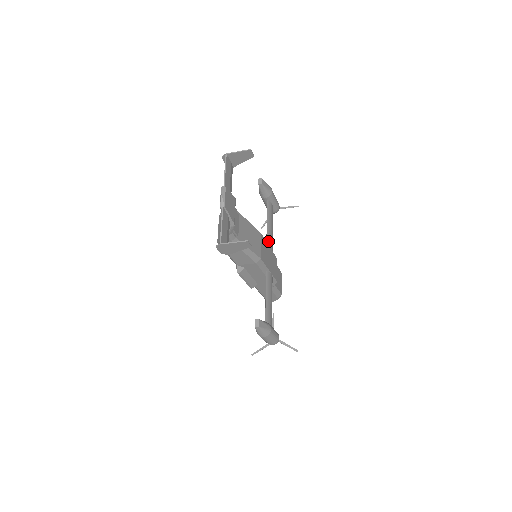
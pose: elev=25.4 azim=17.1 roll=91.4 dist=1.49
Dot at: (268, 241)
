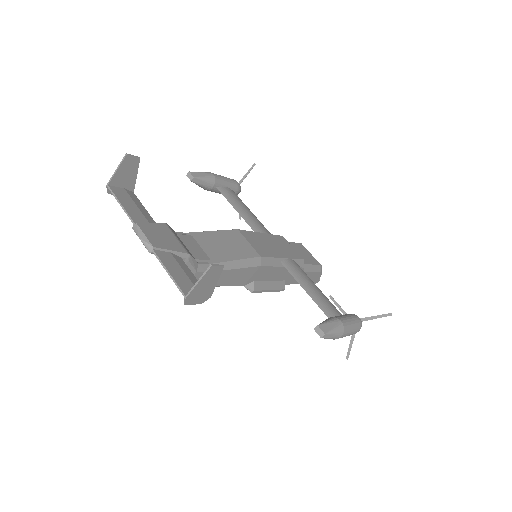
Dot at: (255, 229)
